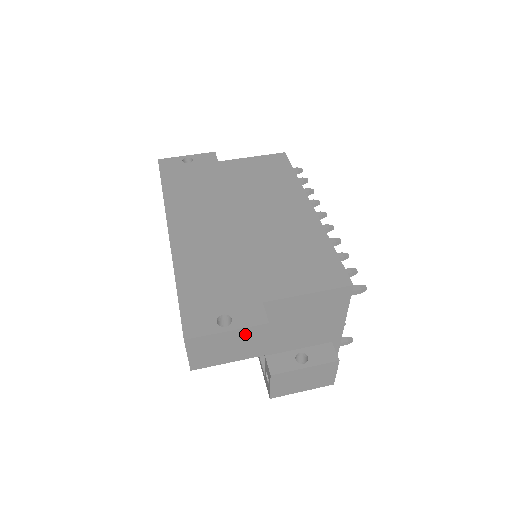
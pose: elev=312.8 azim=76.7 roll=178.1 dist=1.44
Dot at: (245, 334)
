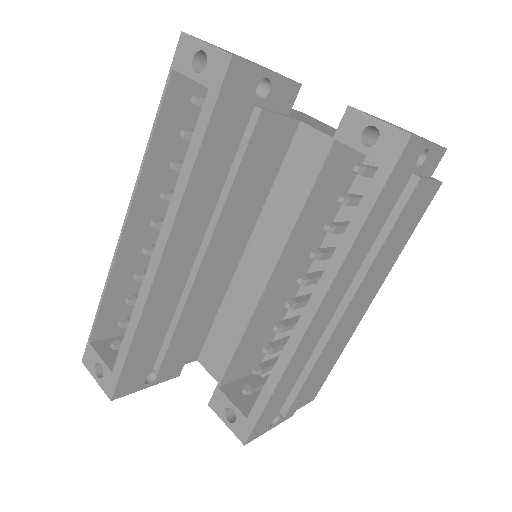
Dot at: occluded
